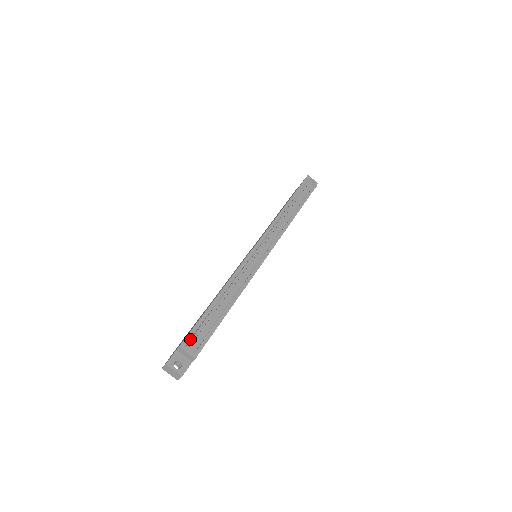
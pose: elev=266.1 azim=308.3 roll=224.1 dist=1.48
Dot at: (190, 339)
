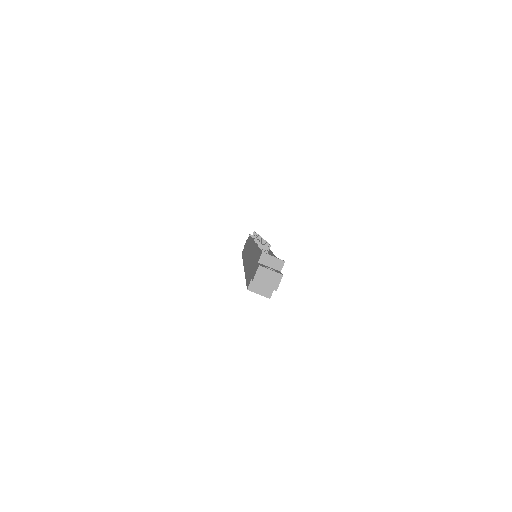
Dot at: (267, 249)
